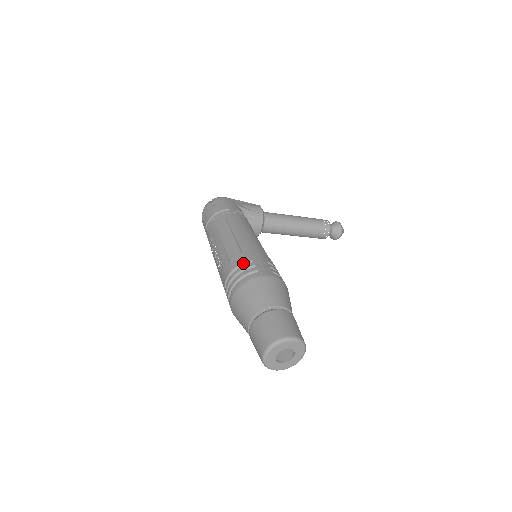
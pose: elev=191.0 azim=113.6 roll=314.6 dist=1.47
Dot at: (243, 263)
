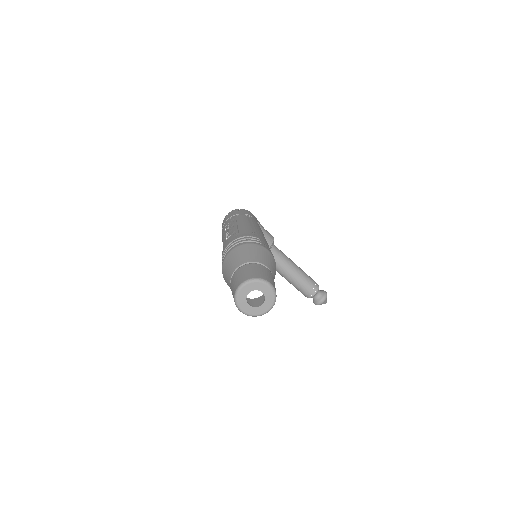
Dot at: (251, 236)
